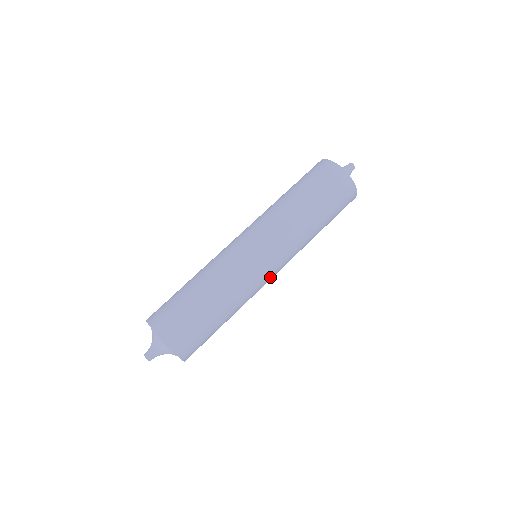
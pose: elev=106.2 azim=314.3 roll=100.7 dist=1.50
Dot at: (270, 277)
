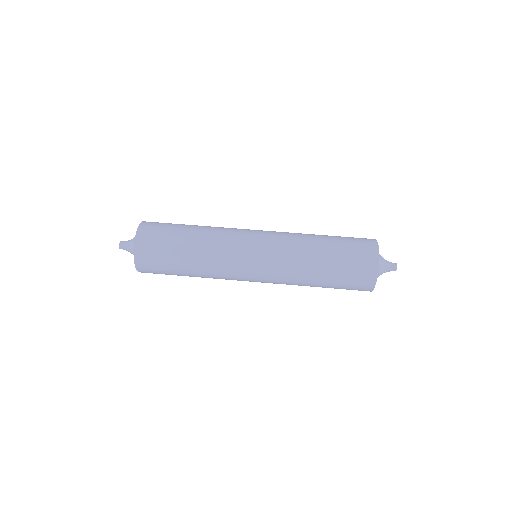
Dot at: (248, 262)
